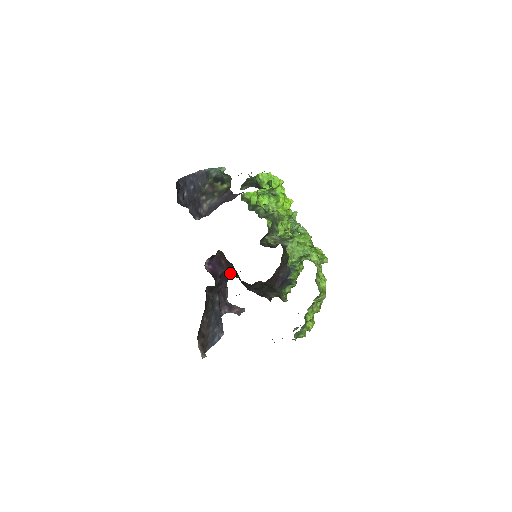
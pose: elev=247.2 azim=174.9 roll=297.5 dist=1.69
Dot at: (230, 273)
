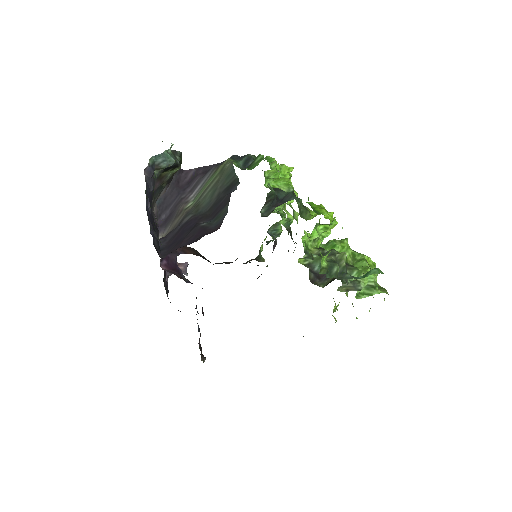
Dot at: (185, 253)
